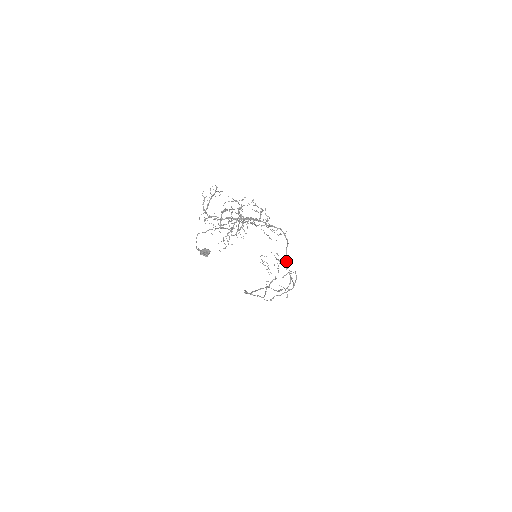
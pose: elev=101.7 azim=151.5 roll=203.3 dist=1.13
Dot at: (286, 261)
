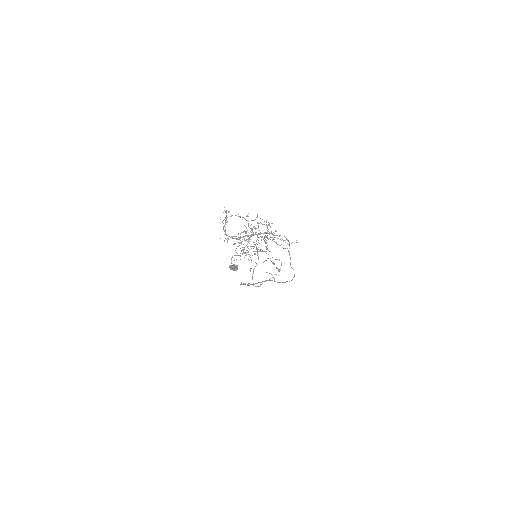
Dot at: occluded
